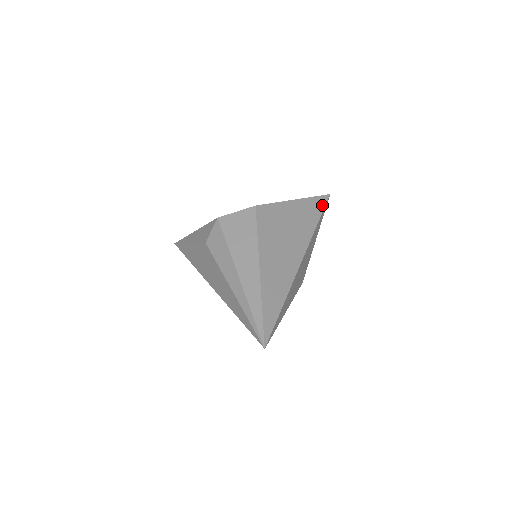
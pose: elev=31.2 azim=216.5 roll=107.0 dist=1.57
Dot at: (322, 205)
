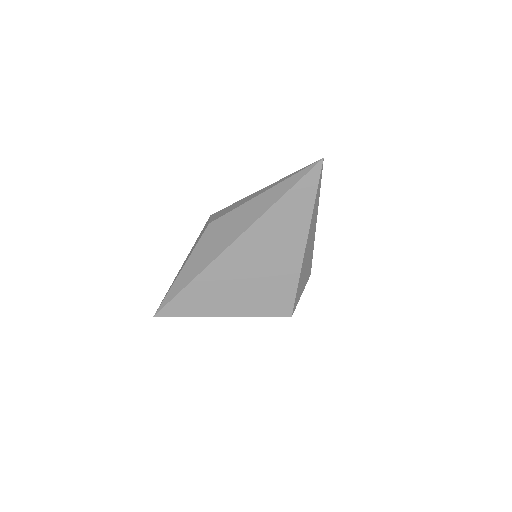
Dot at: occluded
